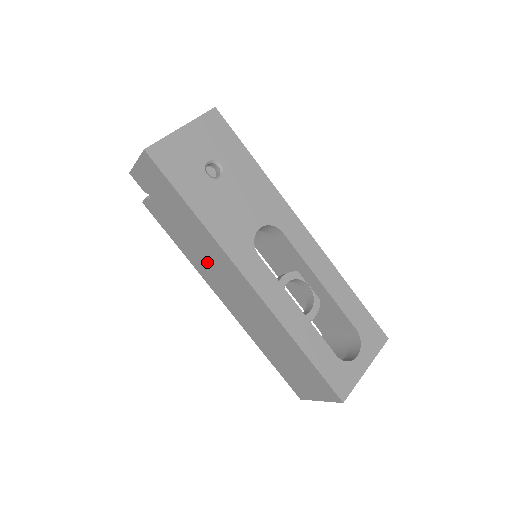
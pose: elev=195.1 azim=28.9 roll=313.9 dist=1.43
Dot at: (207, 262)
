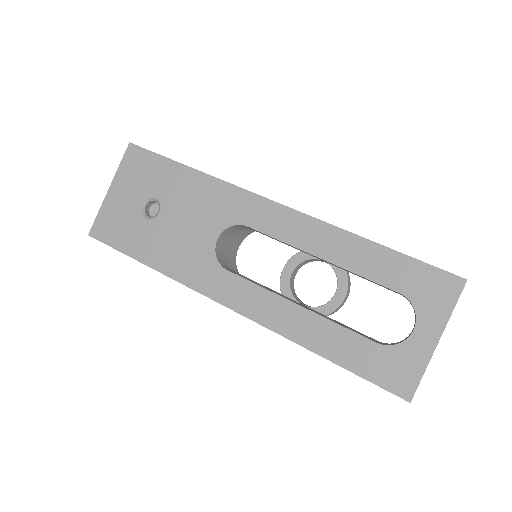
Dot at: occluded
